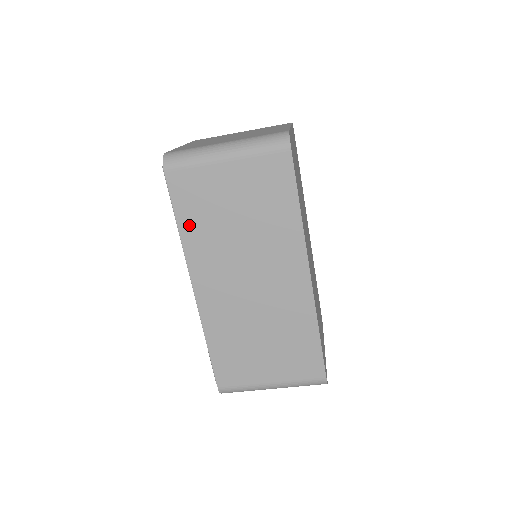
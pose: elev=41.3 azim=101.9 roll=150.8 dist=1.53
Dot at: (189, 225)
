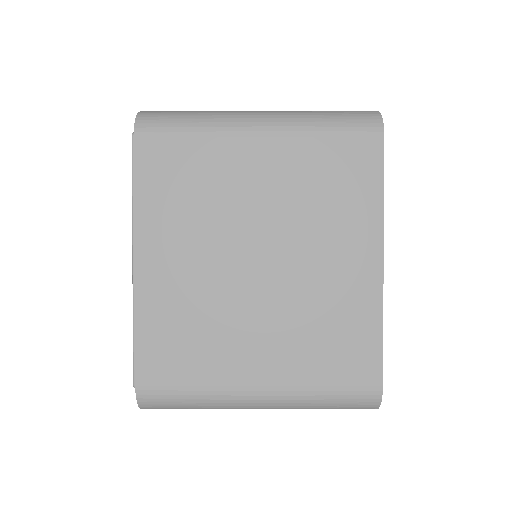
Dot at: occluded
